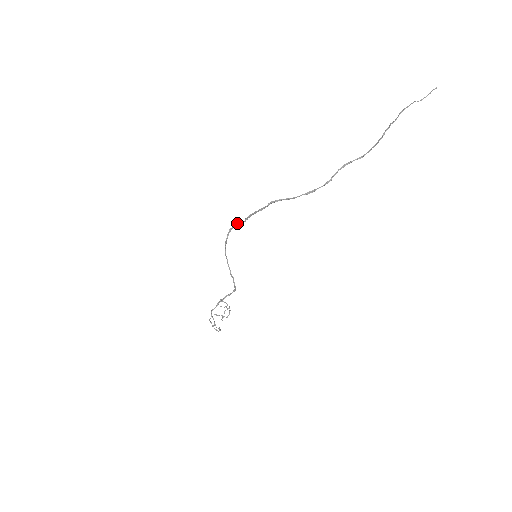
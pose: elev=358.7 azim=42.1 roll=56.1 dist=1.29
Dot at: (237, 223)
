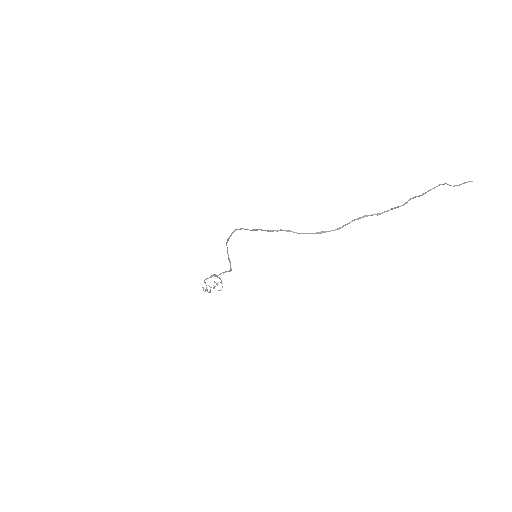
Dot at: (243, 228)
